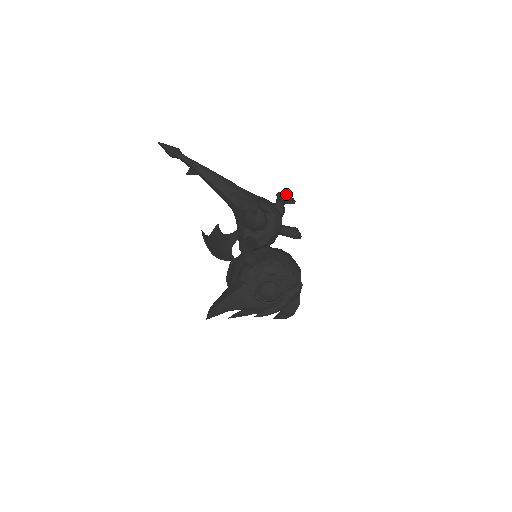
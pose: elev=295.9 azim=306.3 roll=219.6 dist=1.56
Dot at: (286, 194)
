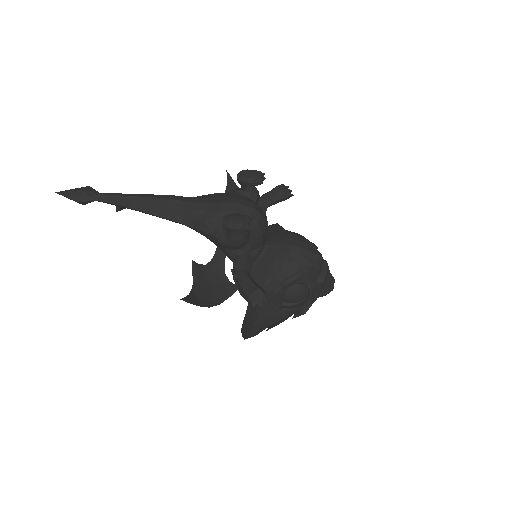
Dot at: (248, 173)
